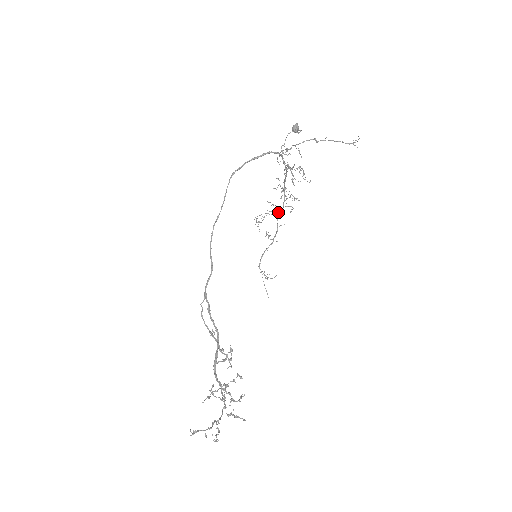
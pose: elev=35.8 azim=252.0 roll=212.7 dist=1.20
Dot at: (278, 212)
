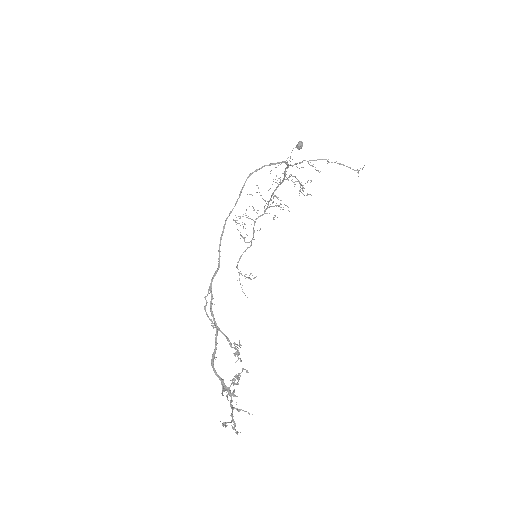
Dot at: (258, 217)
